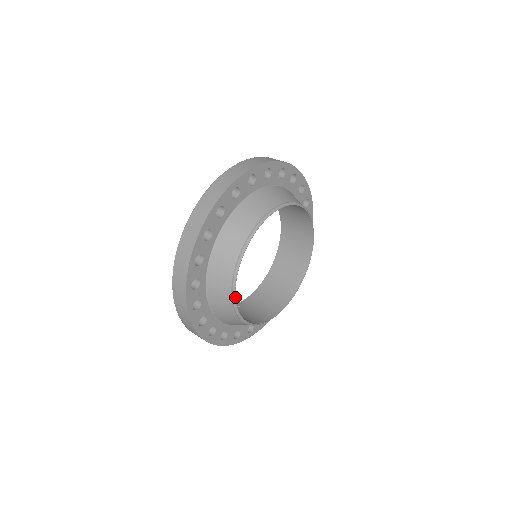
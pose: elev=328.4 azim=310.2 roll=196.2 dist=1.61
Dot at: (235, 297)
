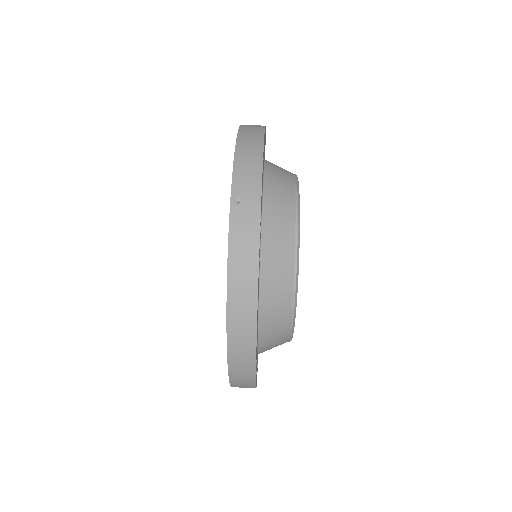
Dot at: occluded
